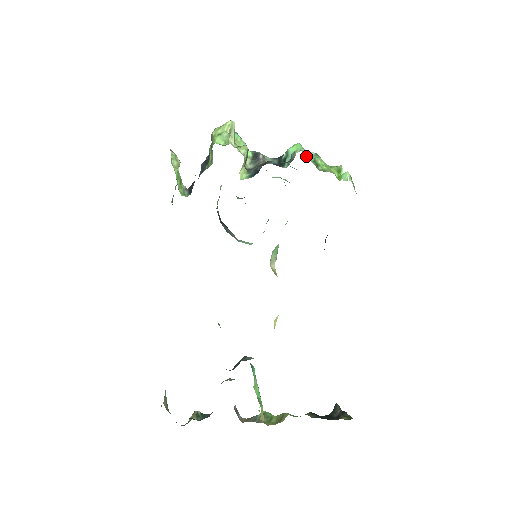
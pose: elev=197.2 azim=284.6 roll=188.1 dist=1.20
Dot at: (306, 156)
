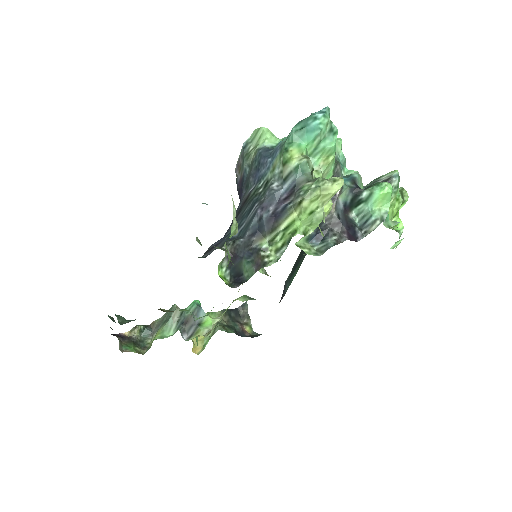
Dot at: occluded
